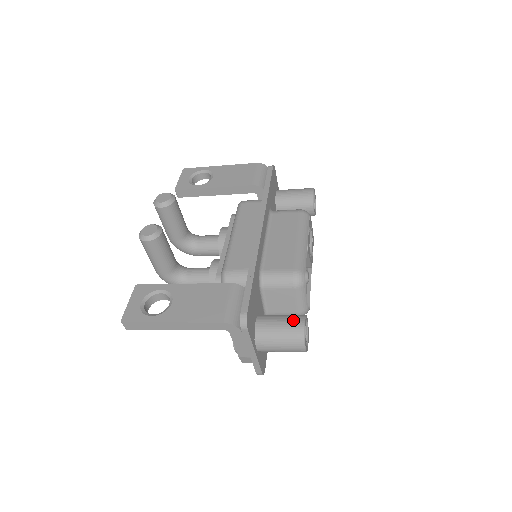
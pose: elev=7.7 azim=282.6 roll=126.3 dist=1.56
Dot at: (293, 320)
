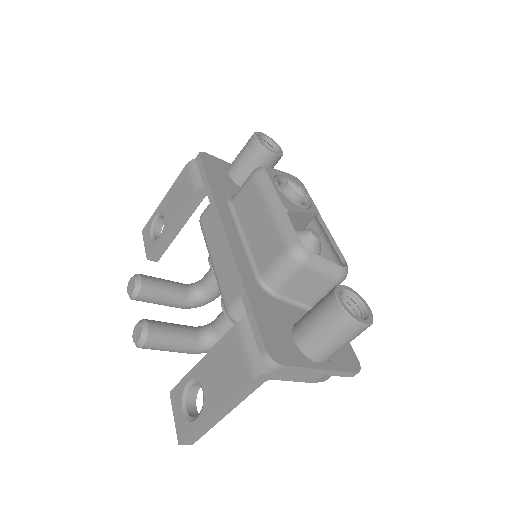
Dot at: (325, 307)
